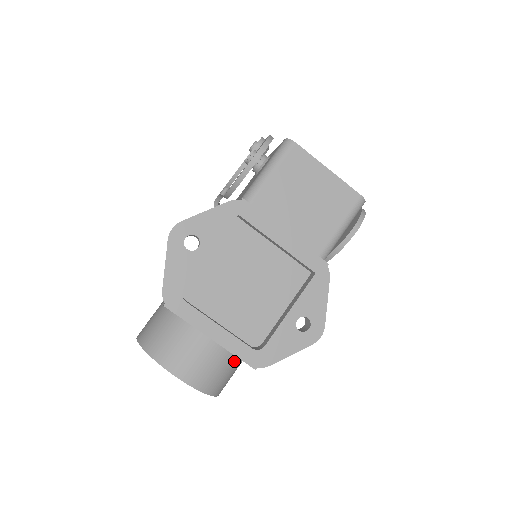
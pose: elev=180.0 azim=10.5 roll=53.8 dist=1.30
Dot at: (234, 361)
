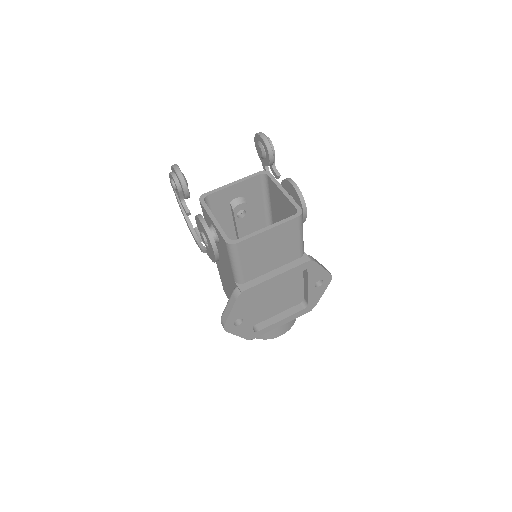
Dot at: occluded
